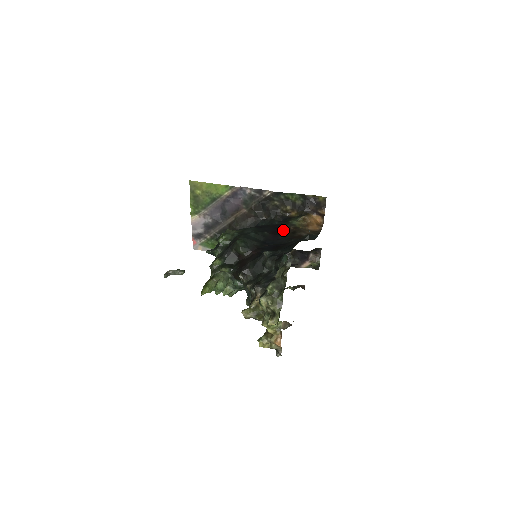
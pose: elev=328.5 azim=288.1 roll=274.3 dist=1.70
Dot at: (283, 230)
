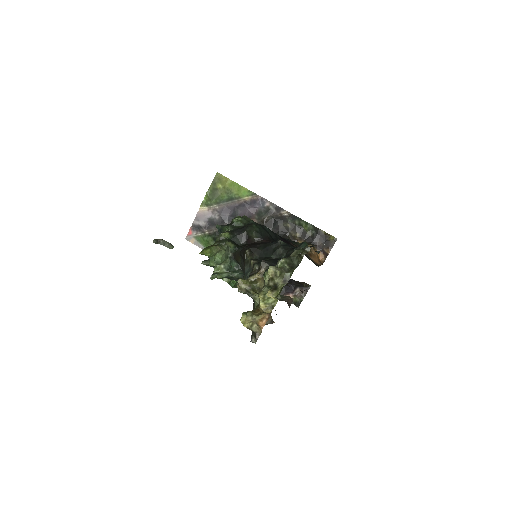
Dot at: occluded
